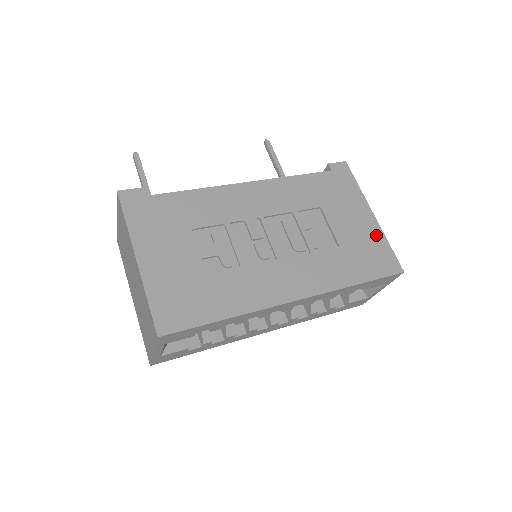
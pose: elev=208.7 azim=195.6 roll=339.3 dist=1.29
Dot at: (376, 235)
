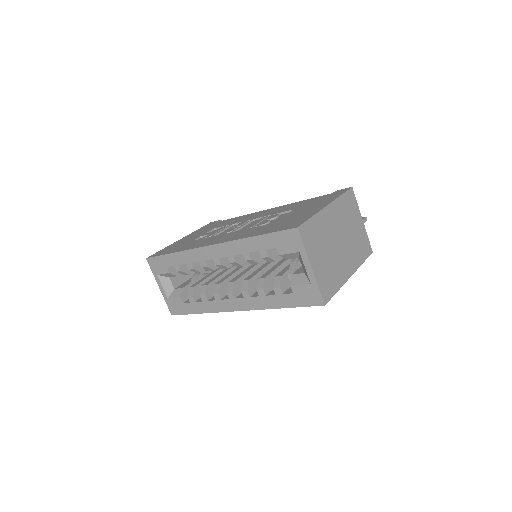
Dot at: (310, 214)
